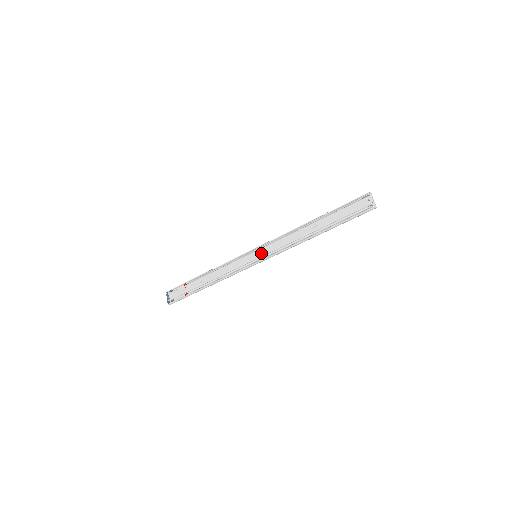
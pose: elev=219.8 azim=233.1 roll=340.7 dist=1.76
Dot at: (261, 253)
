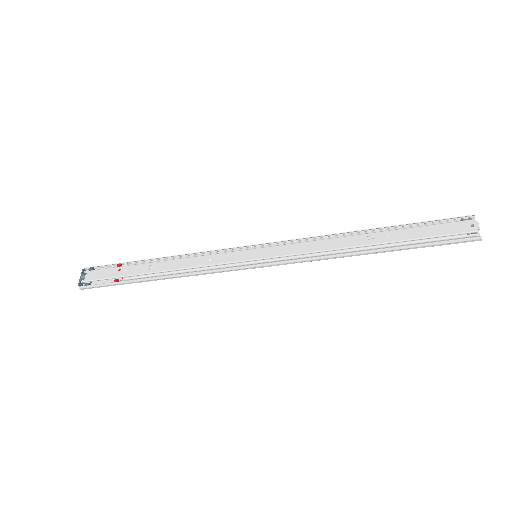
Dot at: (267, 253)
